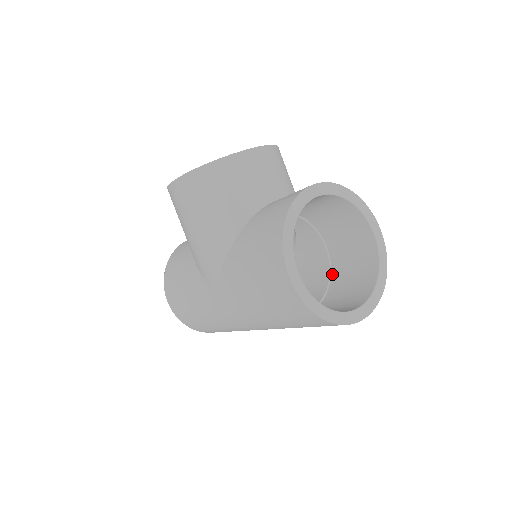
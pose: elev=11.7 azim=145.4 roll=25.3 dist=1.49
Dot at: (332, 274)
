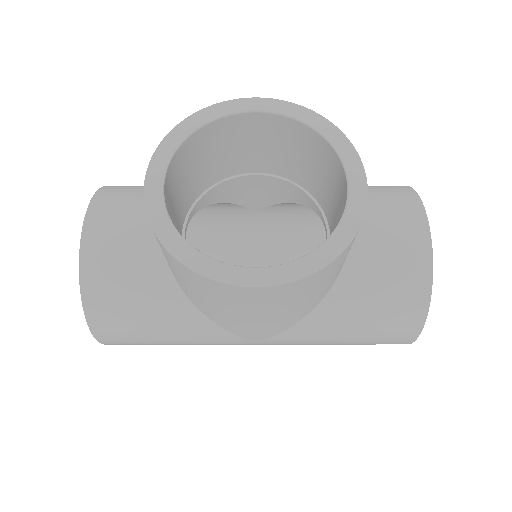
Dot at: (318, 233)
